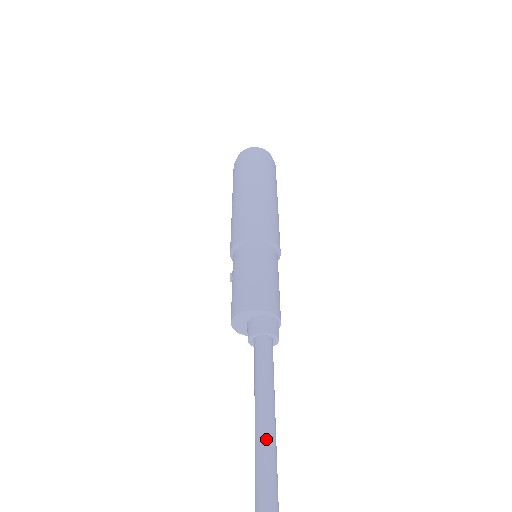
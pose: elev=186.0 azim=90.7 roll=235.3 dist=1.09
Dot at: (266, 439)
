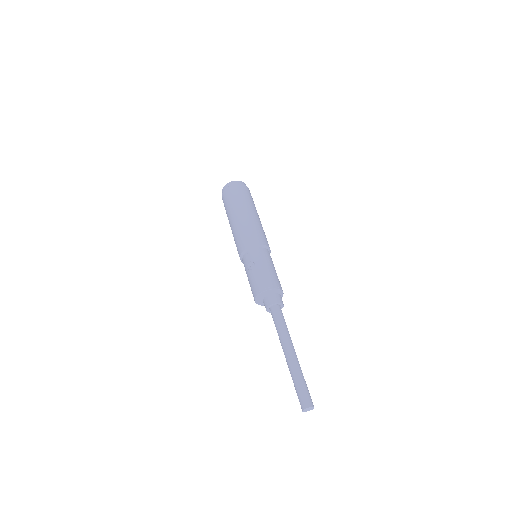
Dot at: (297, 358)
